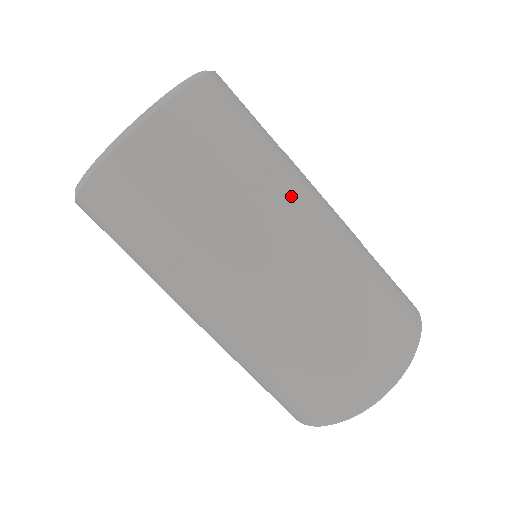
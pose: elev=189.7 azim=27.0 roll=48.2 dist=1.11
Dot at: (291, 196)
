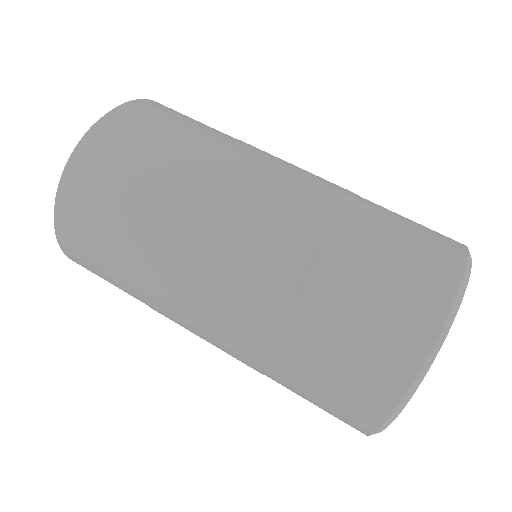
Dot at: (217, 187)
